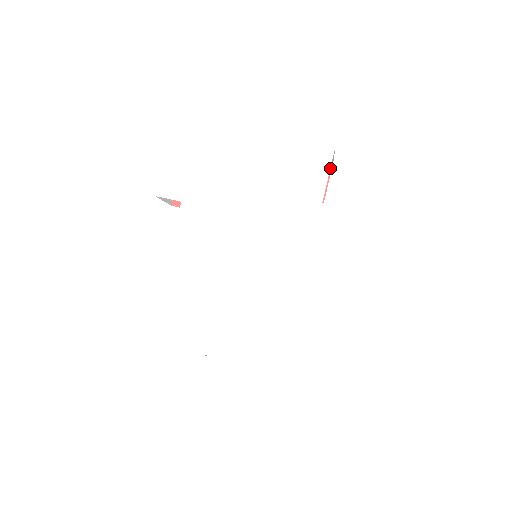
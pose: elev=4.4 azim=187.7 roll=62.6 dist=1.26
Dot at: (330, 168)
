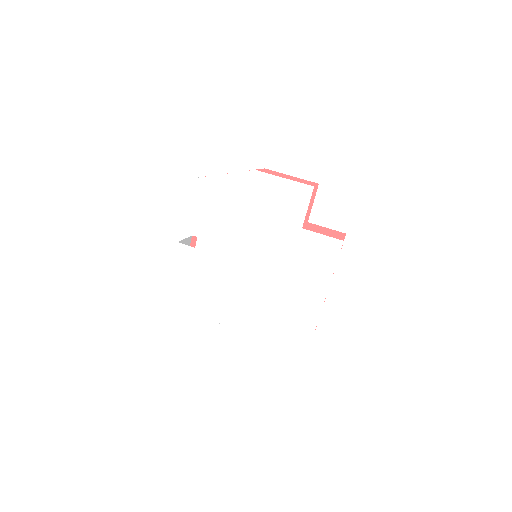
Dot at: (316, 188)
